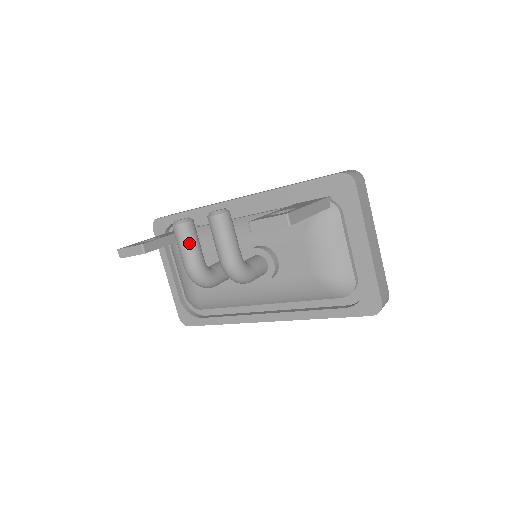
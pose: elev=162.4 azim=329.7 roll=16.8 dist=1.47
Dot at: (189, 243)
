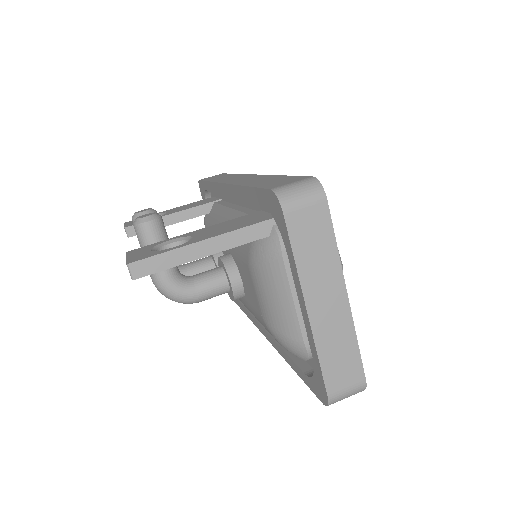
Dot at: occluded
